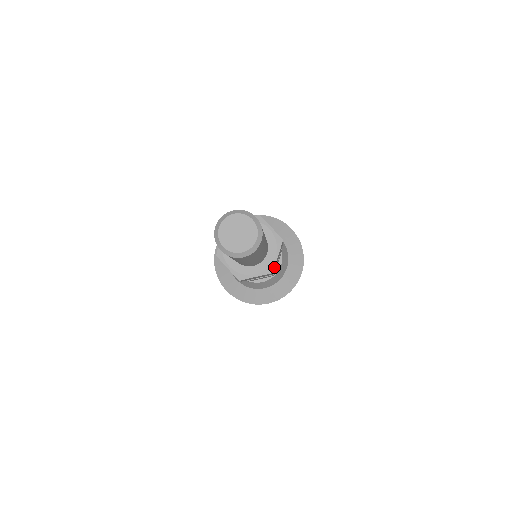
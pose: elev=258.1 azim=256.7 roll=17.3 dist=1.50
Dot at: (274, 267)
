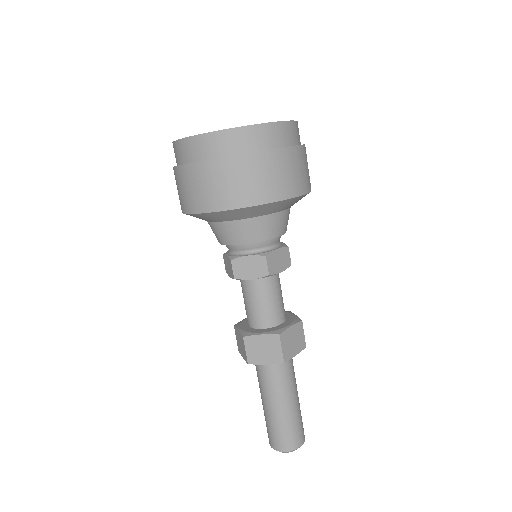
Dot at: occluded
